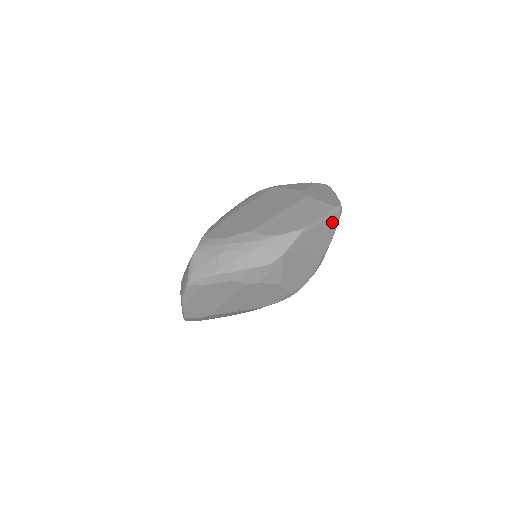
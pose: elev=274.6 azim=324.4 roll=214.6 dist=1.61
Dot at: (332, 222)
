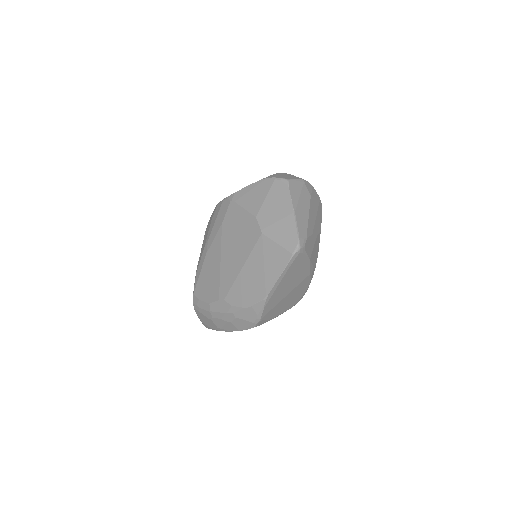
Dot at: (297, 262)
